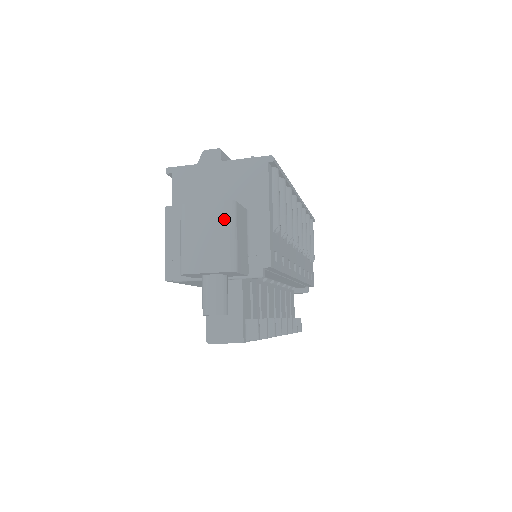
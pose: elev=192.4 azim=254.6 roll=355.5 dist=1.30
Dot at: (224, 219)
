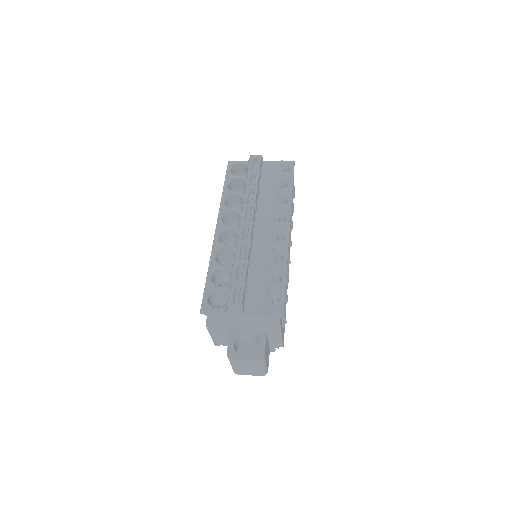
Dot at: (259, 365)
